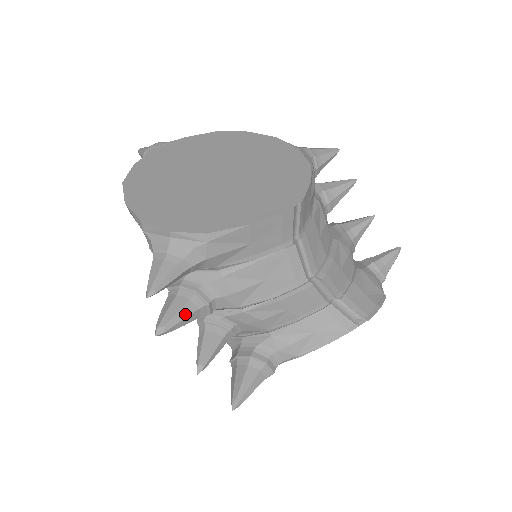
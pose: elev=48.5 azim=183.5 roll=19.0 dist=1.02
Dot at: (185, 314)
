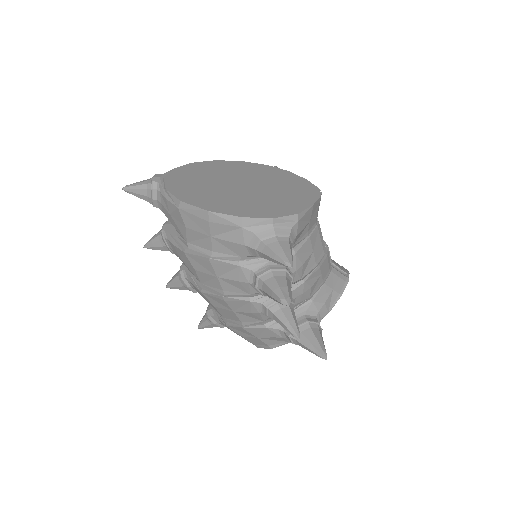
Dot at: (290, 287)
